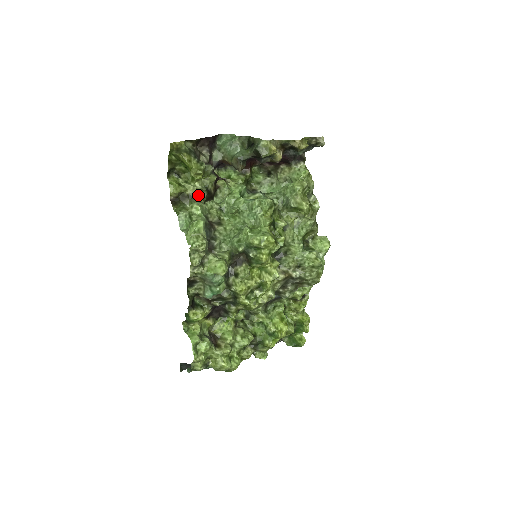
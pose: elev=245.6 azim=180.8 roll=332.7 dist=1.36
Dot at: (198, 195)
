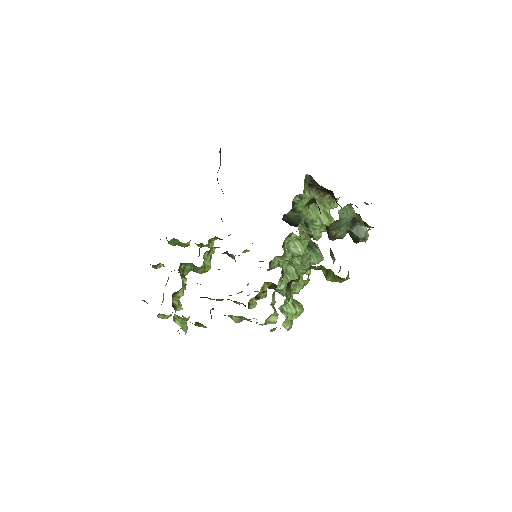
Dot at: occluded
